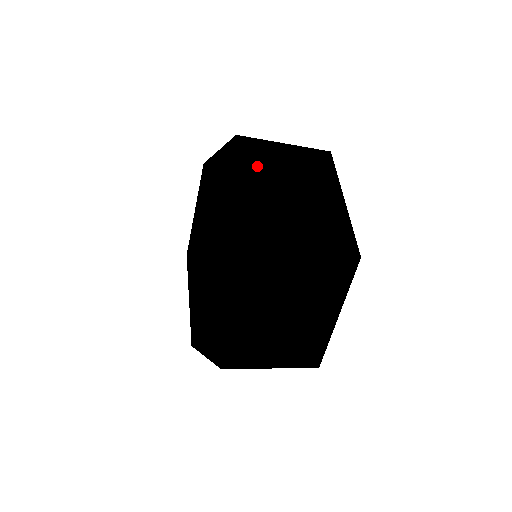
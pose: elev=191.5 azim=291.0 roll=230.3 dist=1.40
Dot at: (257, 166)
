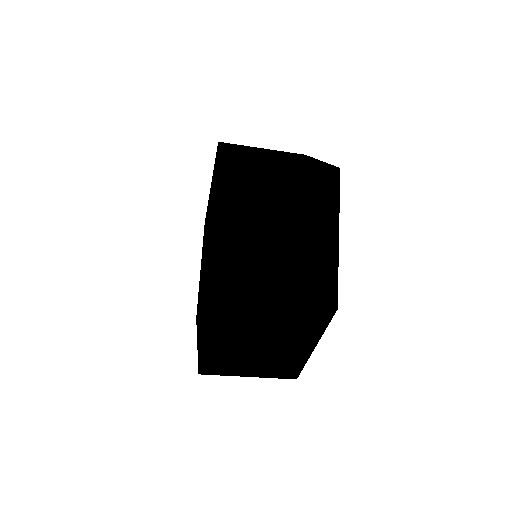
Dot at: (244, 194)
